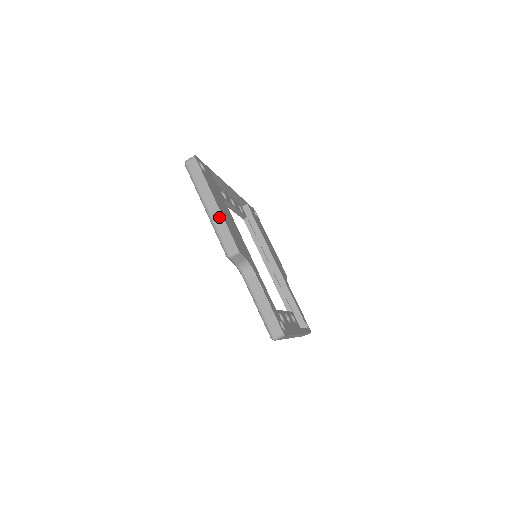
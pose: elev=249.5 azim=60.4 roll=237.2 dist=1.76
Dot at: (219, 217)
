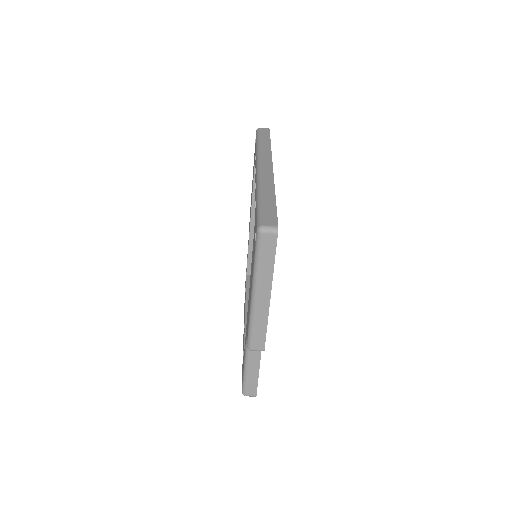
Dot at: (264, 314)
